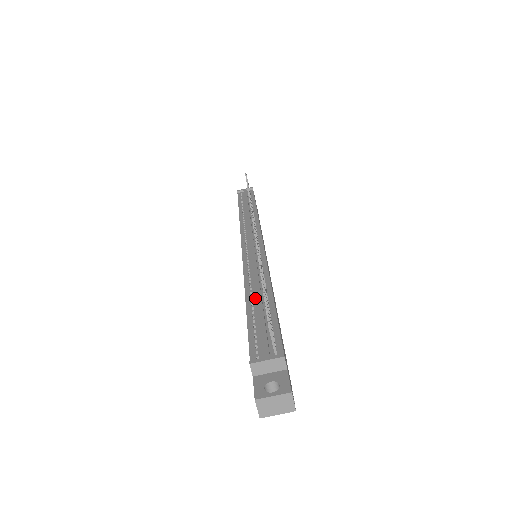
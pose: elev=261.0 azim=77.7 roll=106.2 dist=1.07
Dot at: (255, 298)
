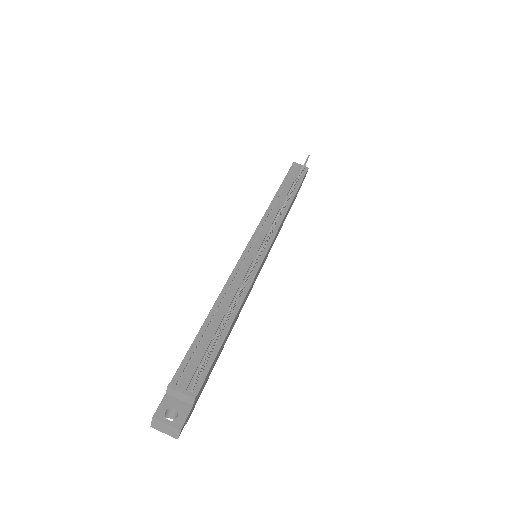
Dot at: (218, 315)
